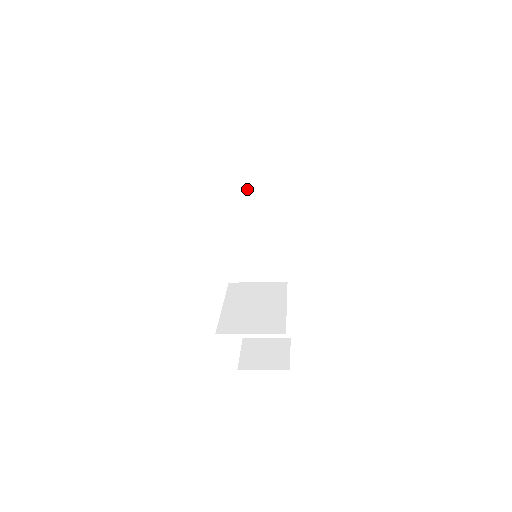
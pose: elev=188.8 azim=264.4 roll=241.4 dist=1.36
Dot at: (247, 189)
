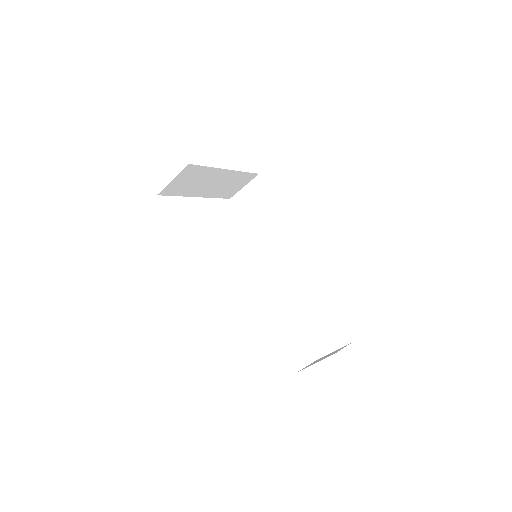
Dot at: (258, 227)
